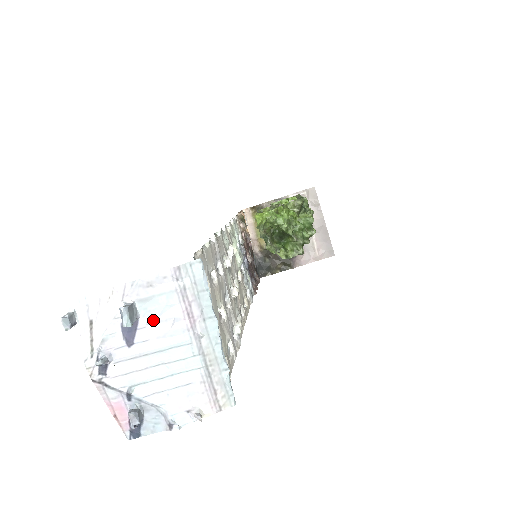
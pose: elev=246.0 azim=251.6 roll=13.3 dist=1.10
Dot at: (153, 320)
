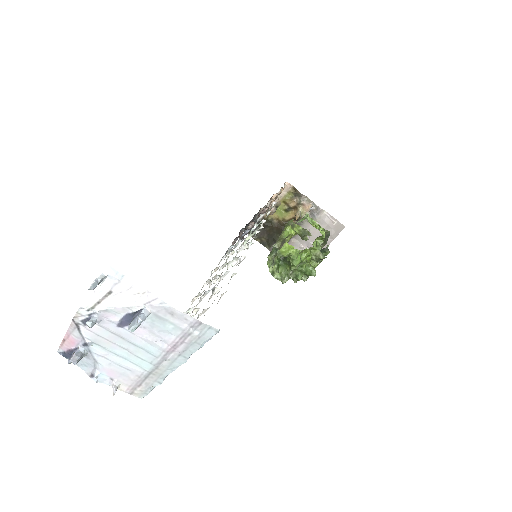
Dot at: (150, 329)
